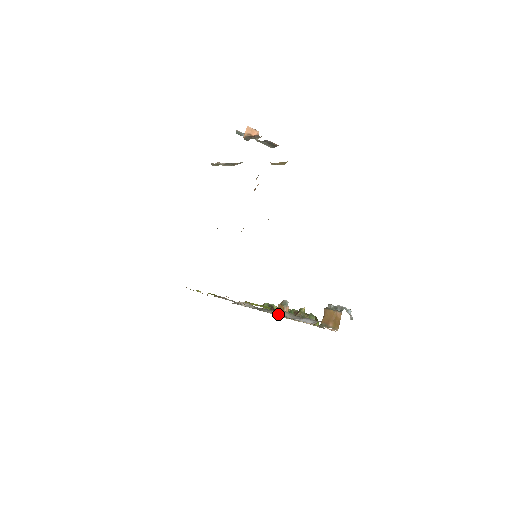
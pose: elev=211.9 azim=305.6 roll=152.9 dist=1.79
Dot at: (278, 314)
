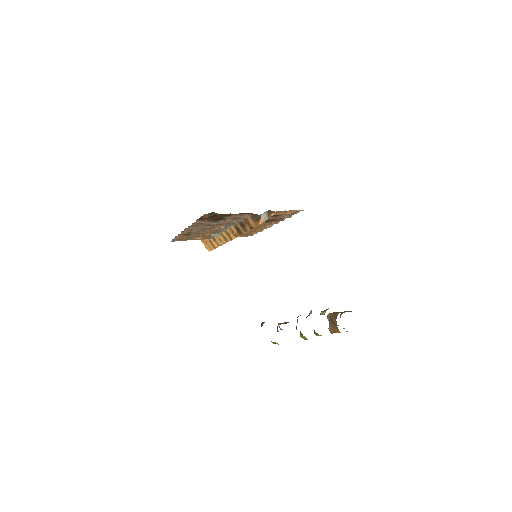
Dot at: occluded
